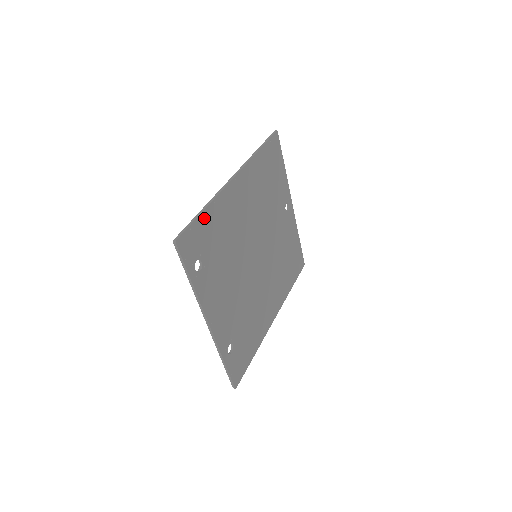
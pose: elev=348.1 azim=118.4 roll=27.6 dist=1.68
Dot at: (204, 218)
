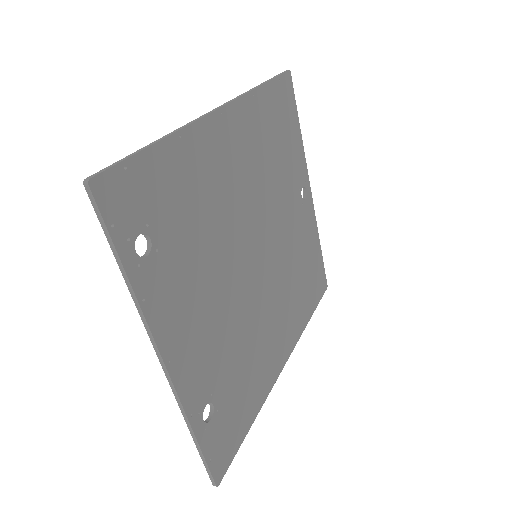
Dot at: (158, 157)
